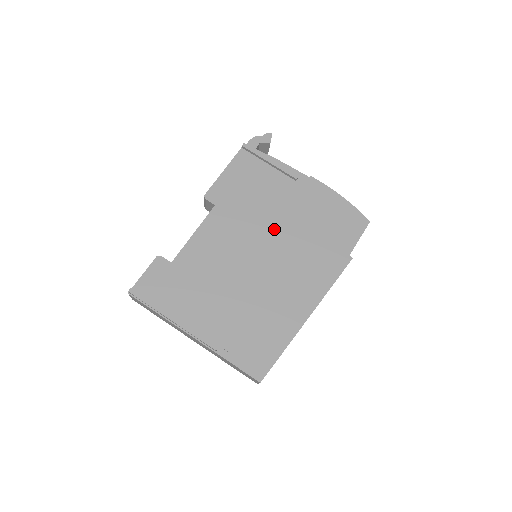
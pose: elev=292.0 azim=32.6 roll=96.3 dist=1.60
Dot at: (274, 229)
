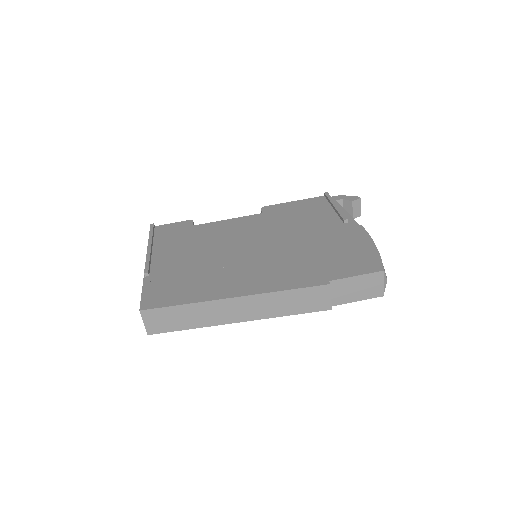
Dot at: (286, 239)
